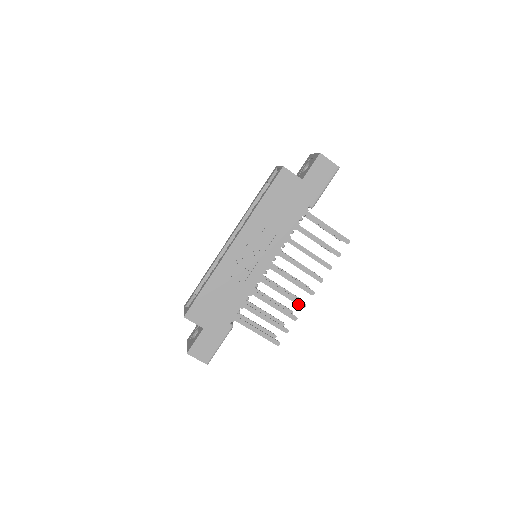
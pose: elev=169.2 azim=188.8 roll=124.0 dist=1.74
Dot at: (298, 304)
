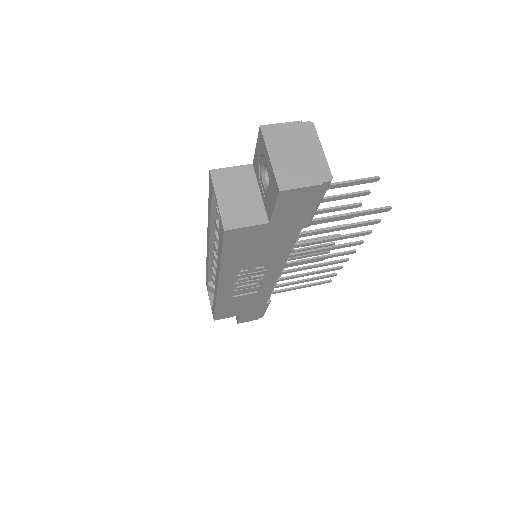
Dot at: occluded
